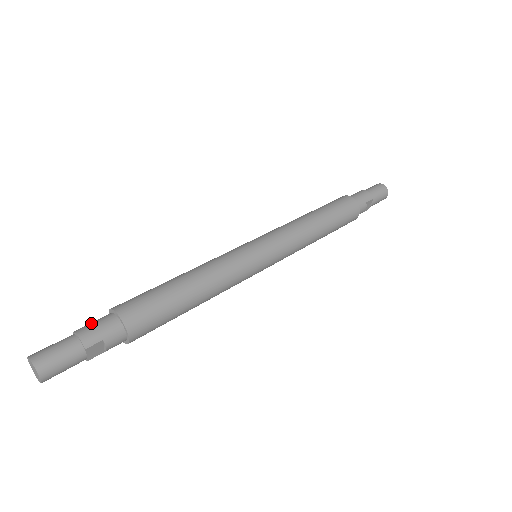
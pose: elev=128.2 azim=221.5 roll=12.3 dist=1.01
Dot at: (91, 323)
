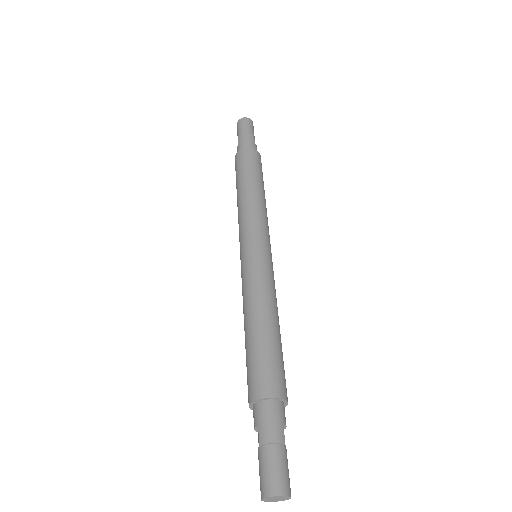
Dot at: (260, 425)
